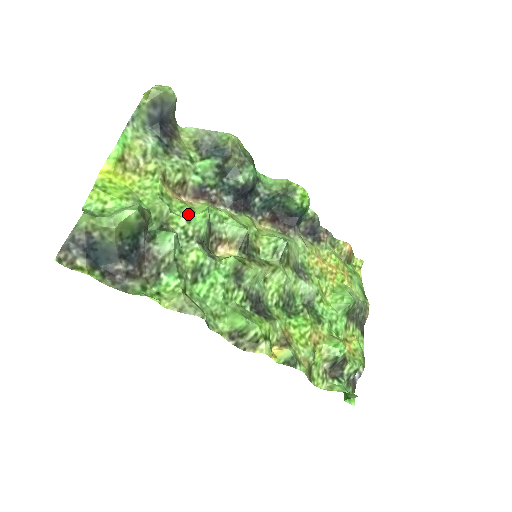
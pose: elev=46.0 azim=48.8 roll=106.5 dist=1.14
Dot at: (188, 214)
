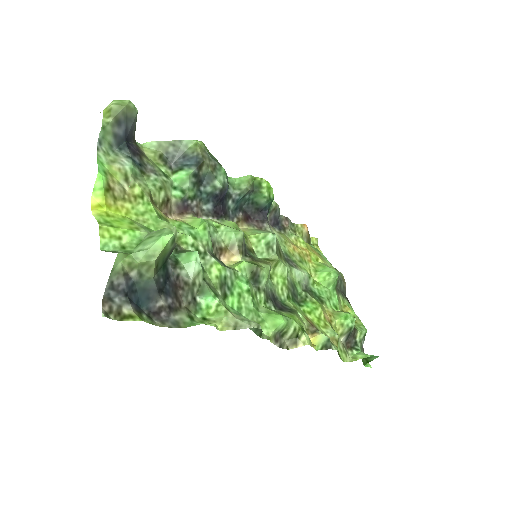
Dot at: (190, 230)
